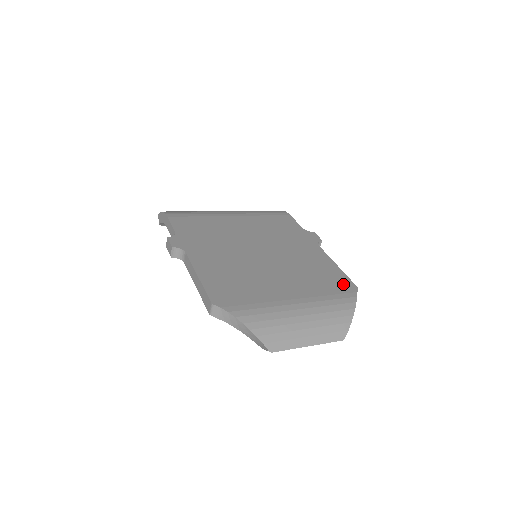
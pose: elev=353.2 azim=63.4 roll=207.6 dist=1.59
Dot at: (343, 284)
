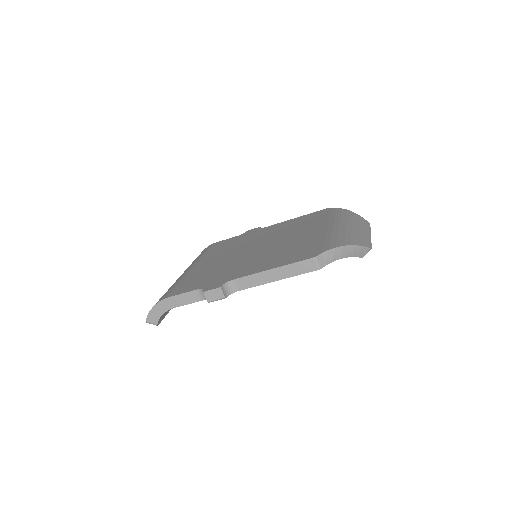
Dot at: (319, 213)
